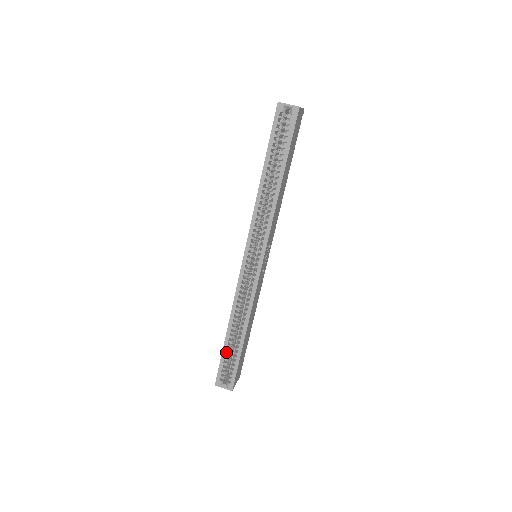
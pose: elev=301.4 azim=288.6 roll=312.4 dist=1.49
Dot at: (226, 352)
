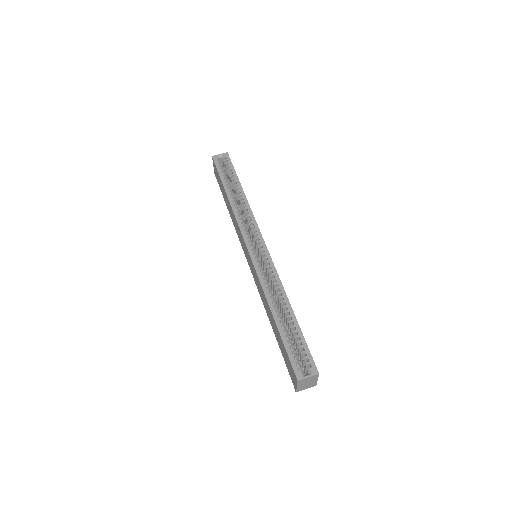
Dot at: (285, 340)
